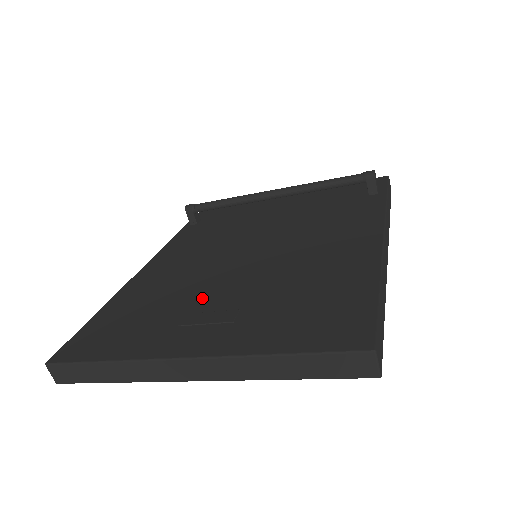
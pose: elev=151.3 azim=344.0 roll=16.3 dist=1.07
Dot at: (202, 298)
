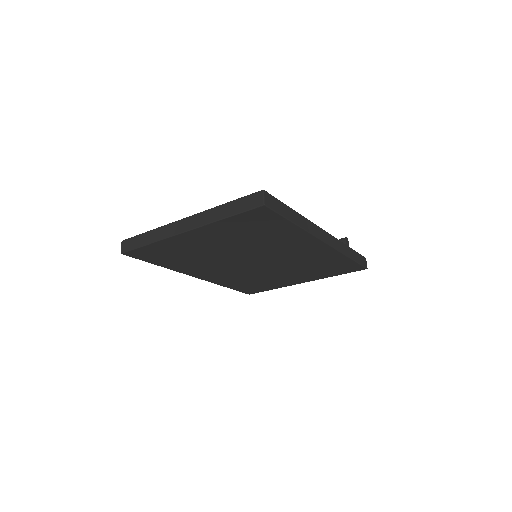
Dot at: occluded
